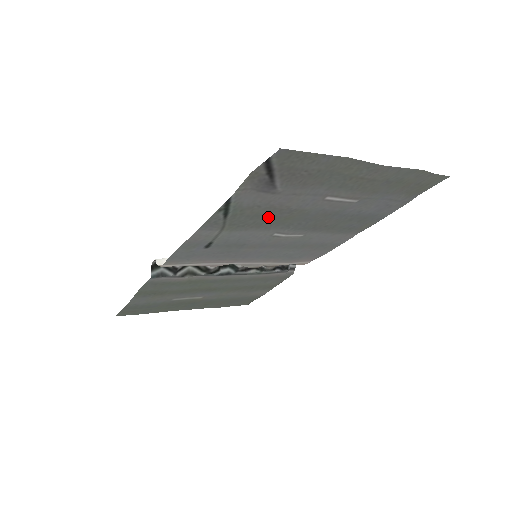
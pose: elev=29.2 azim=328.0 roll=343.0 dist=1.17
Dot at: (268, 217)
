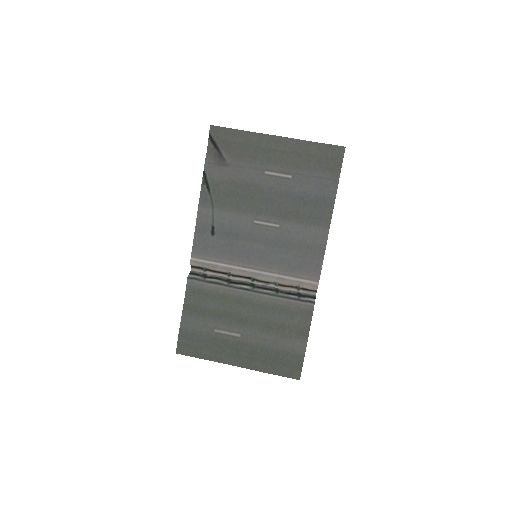
Dot at: (238, 196)
